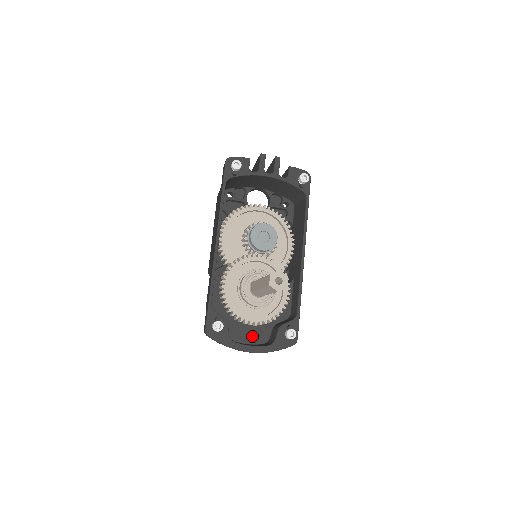
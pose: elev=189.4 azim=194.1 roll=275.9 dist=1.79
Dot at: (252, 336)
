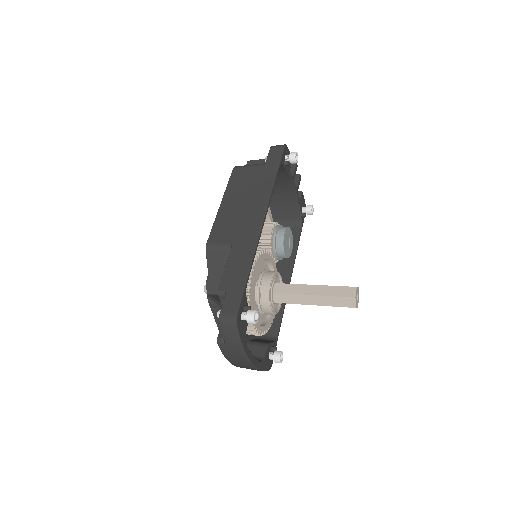
Dot at: occluded
